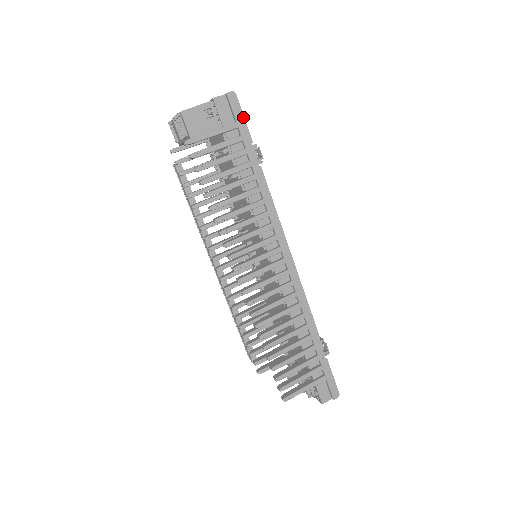
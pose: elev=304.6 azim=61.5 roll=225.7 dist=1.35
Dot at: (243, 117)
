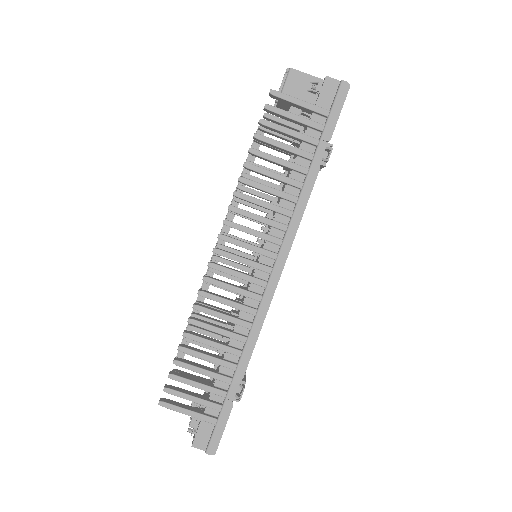
Dot at: (340, 111)
